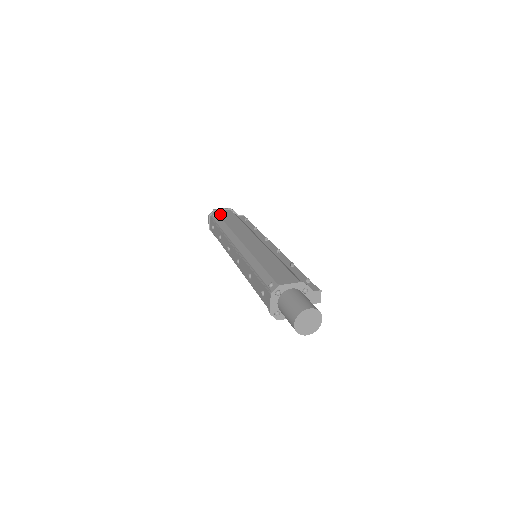
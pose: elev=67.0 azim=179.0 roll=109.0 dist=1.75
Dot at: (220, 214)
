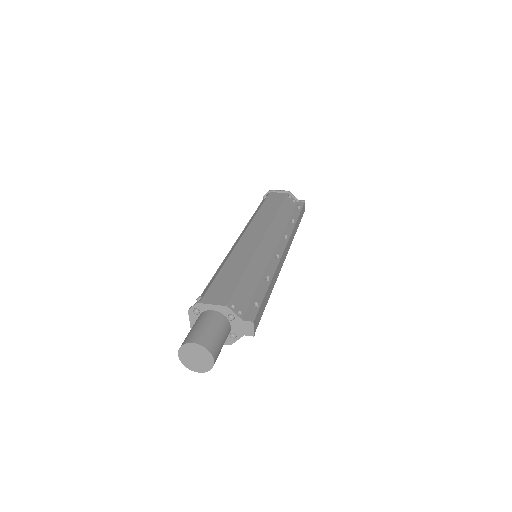
Dot at: (269, 197)
